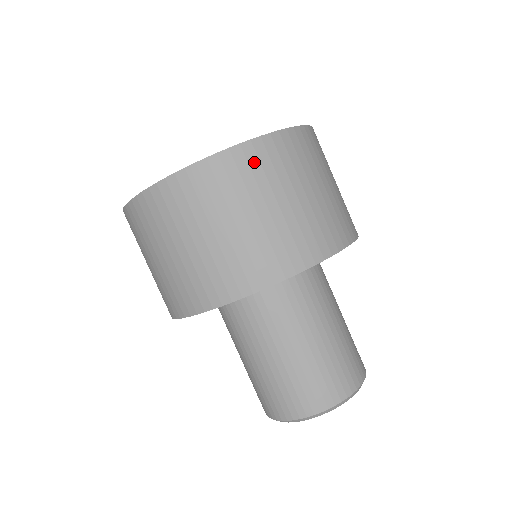
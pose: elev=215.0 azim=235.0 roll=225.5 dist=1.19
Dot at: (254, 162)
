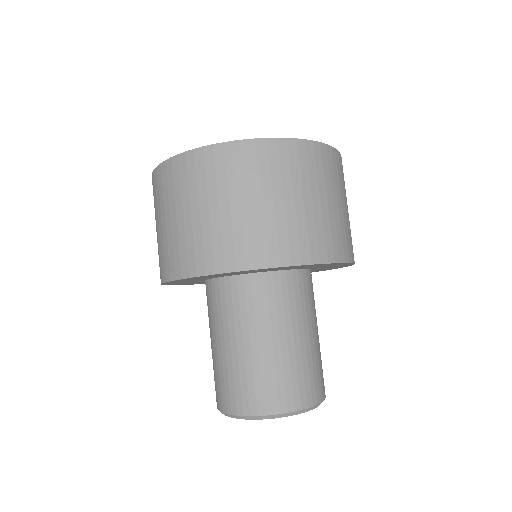
Dot at: (319, 160)
